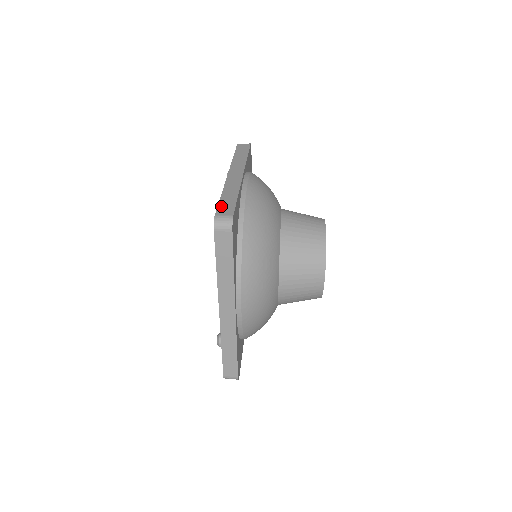
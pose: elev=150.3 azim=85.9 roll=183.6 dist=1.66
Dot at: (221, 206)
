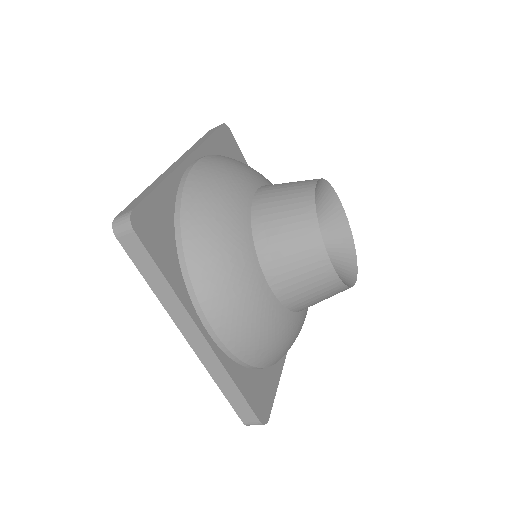
Dot at: (130, 204)
